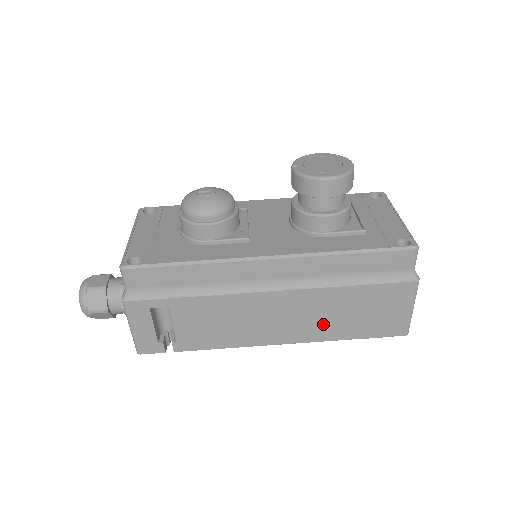
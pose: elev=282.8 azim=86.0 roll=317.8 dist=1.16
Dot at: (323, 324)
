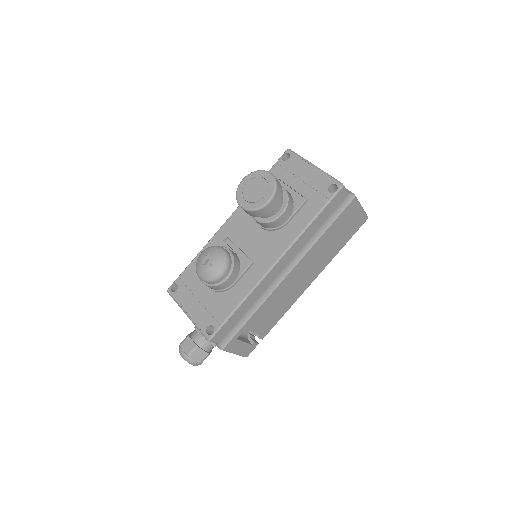
Dot at: (324, 258)
